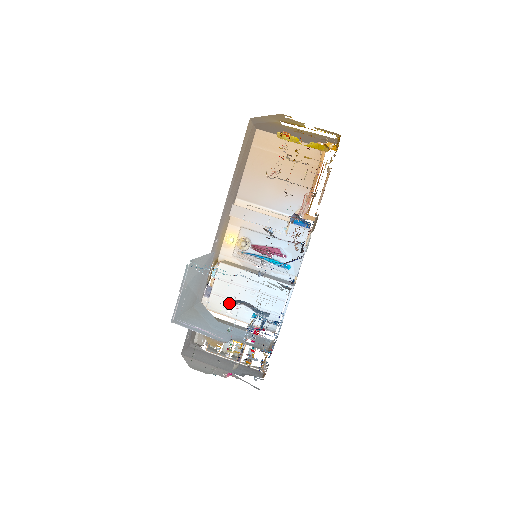
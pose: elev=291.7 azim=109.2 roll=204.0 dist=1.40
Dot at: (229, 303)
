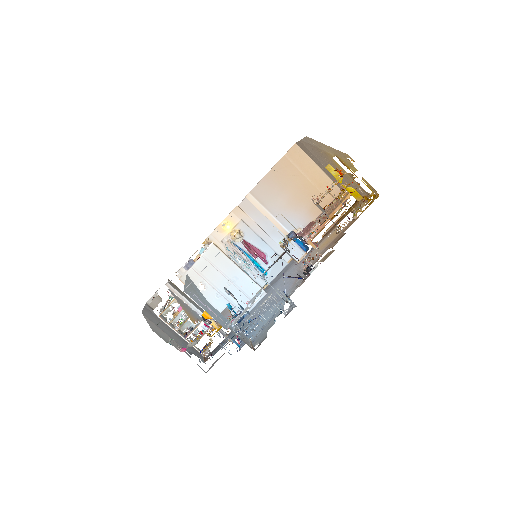
Dot at: (204, 283)
